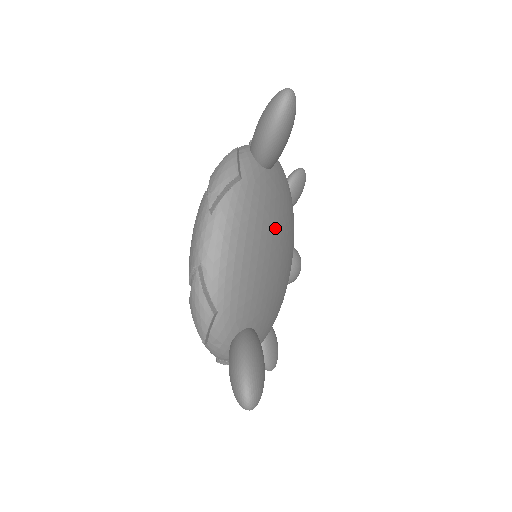
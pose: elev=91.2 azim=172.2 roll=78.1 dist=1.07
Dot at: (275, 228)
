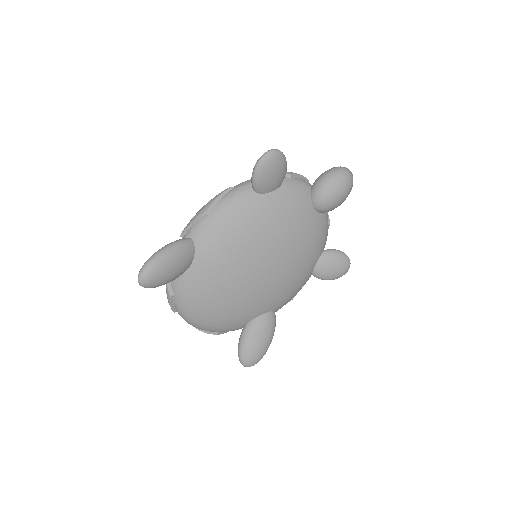
Dot at: (217, 290)
